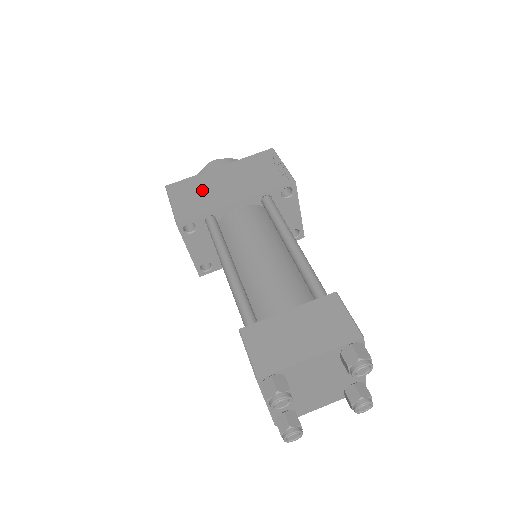
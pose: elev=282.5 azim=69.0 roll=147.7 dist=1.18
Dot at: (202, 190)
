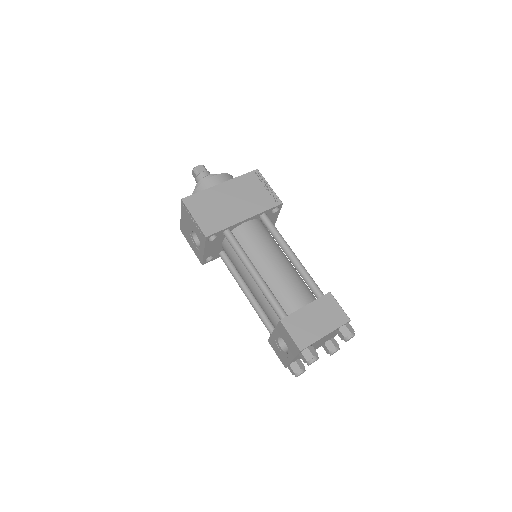
Dot at: (215, 206)
